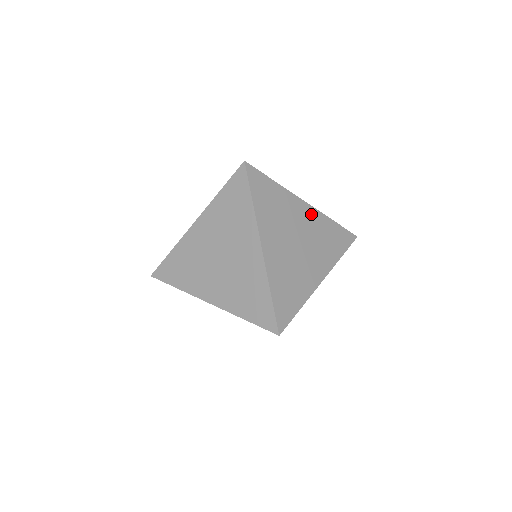
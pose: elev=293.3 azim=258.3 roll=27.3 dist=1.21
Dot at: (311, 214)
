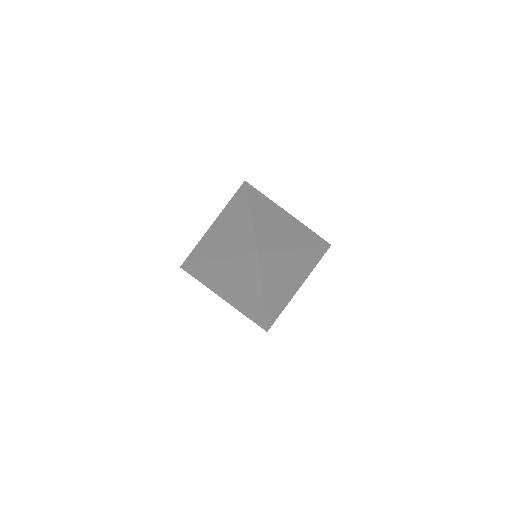
Dot at: (300, 254)
